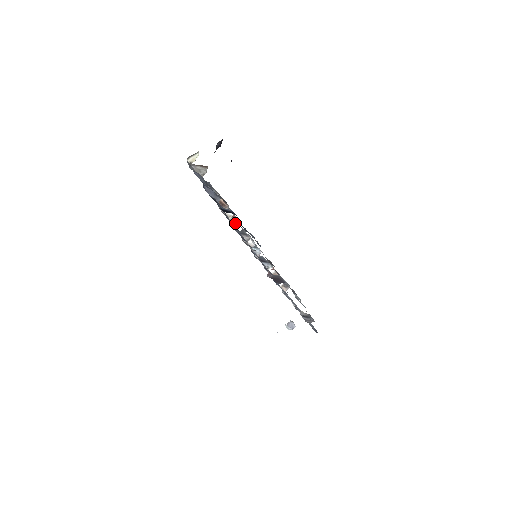
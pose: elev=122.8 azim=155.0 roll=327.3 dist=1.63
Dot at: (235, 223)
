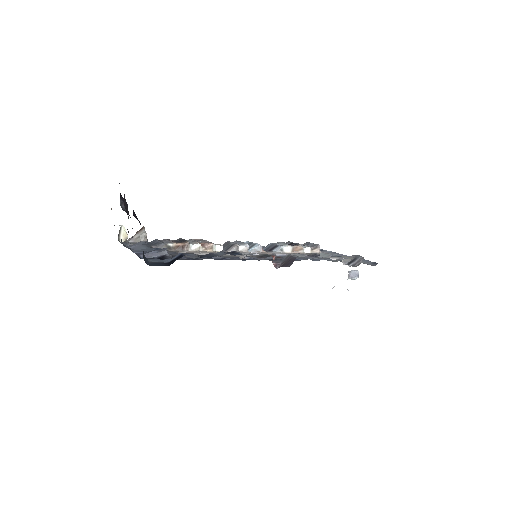
Dot at: (210, 249)
